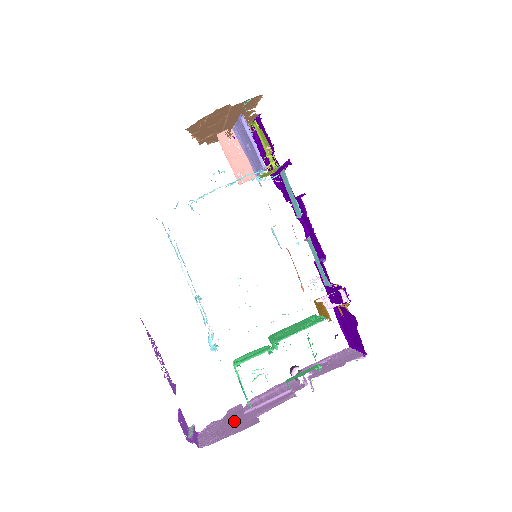
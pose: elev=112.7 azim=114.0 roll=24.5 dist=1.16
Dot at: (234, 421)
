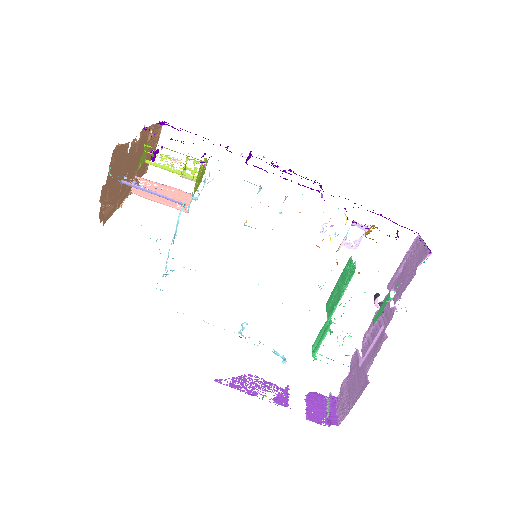
Dot at: (354, 380)
